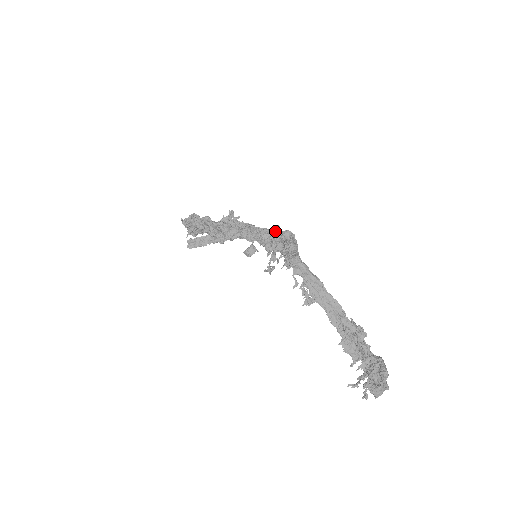
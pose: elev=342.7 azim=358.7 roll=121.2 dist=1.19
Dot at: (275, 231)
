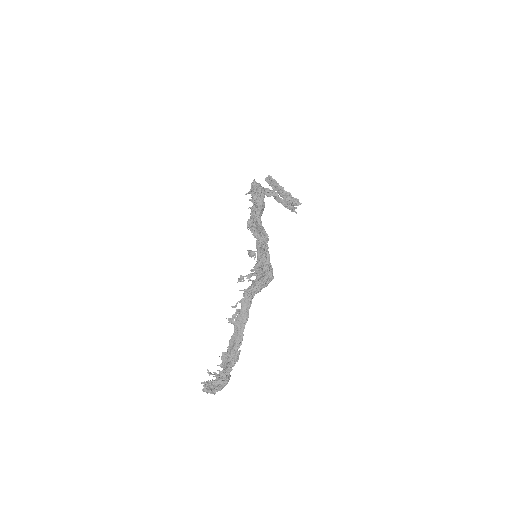
Dot at: (265, 266)
